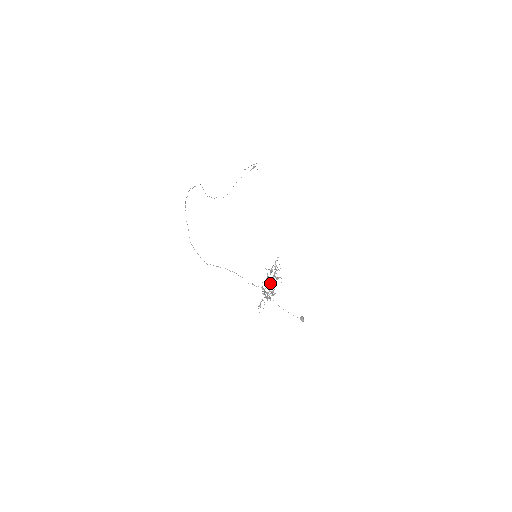
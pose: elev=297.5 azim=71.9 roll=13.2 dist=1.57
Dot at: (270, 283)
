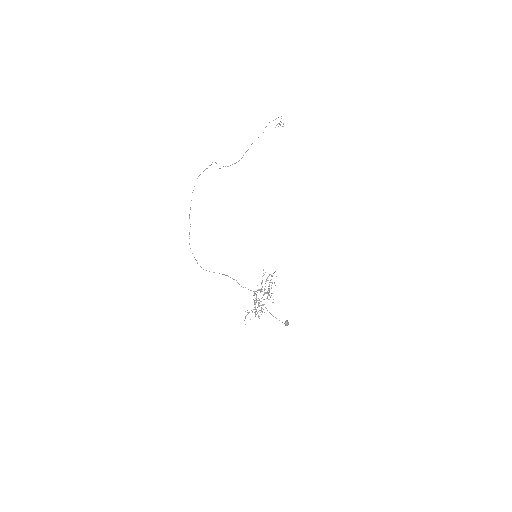
Dot at: occluded
